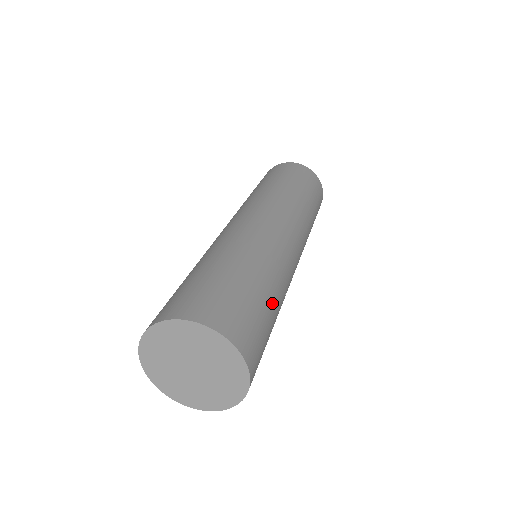
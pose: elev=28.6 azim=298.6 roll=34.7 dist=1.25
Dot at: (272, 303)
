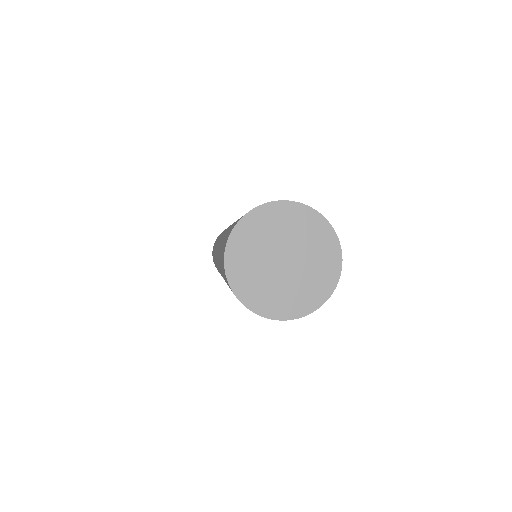
Dot at: occluded
